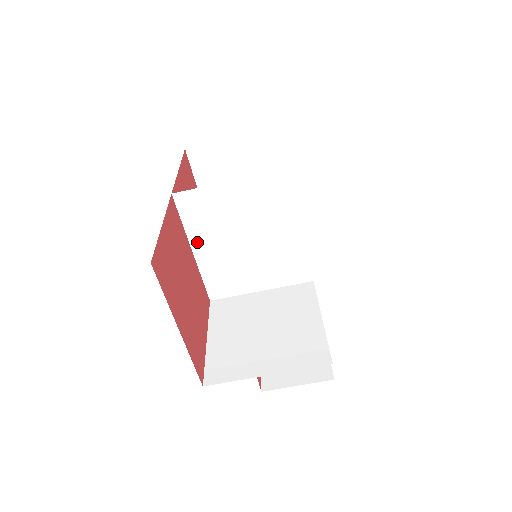
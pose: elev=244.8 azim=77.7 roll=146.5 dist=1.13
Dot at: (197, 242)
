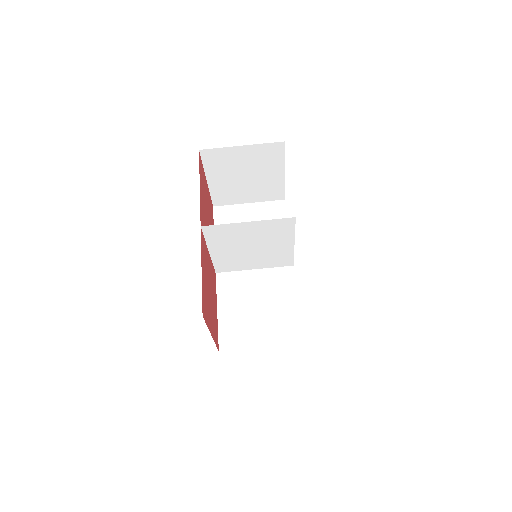
Dot at: (214, 248)
